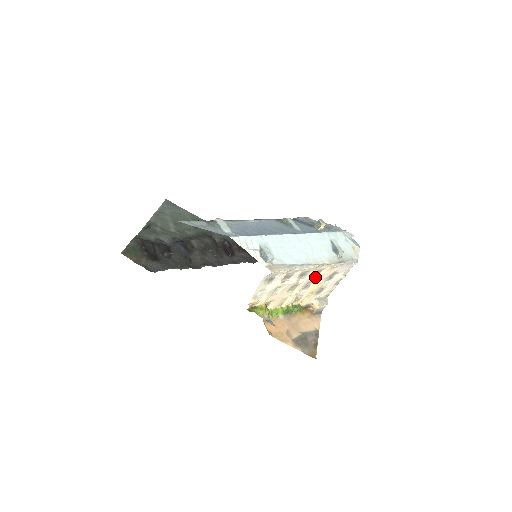
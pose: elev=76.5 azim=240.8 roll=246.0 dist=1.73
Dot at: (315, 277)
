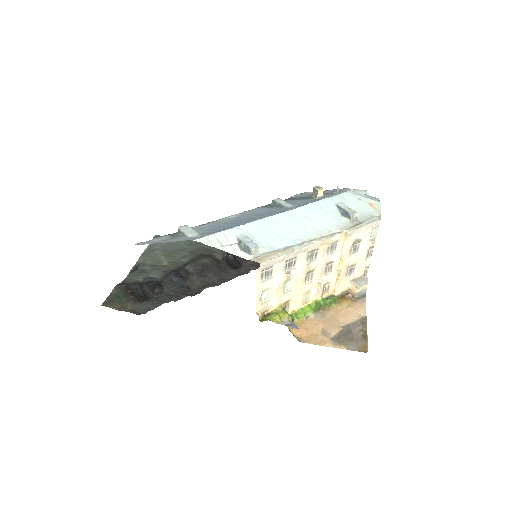
Dot at: (332, 254)
